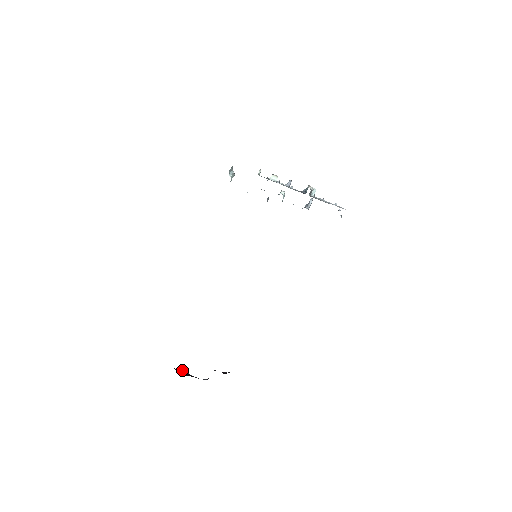
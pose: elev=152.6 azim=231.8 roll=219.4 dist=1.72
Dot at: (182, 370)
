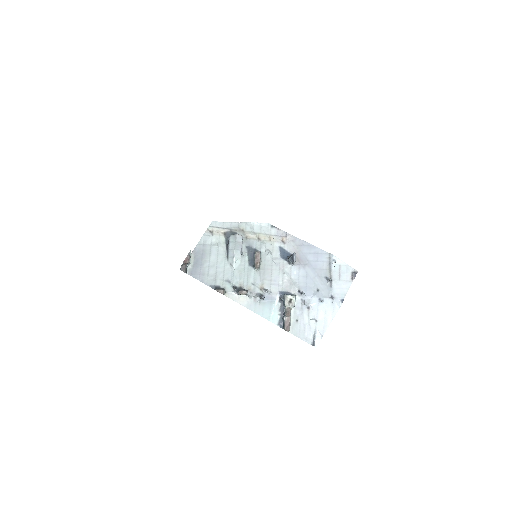
Dot at: occluded
